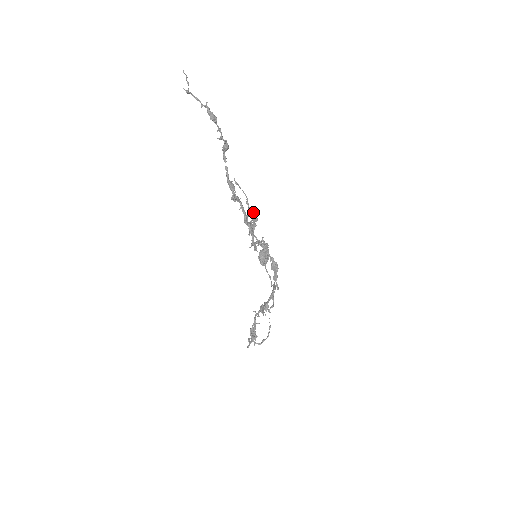
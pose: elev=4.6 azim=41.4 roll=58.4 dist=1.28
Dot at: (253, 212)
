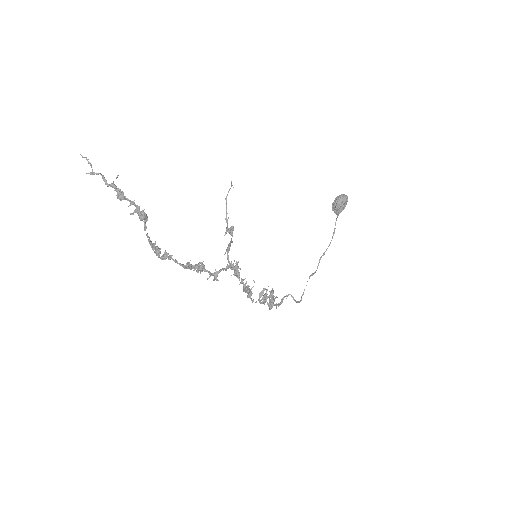
Dot at: (229, 233)
